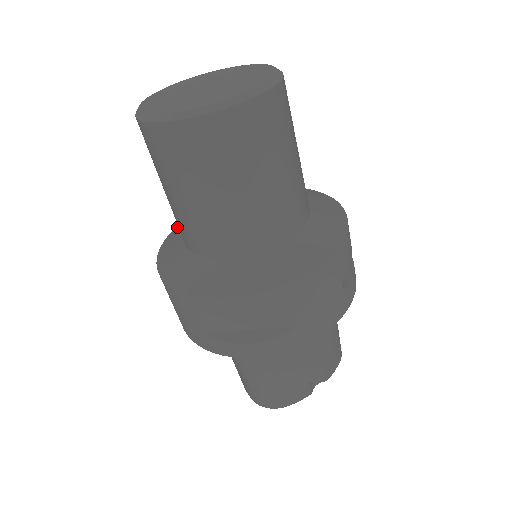
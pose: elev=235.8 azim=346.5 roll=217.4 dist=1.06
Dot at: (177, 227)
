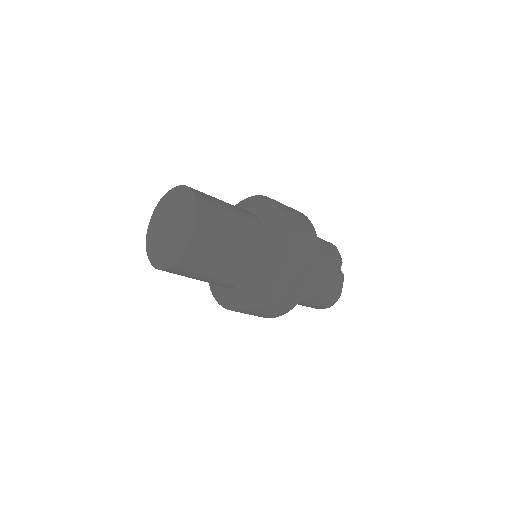
Dot at: (211, 287)
